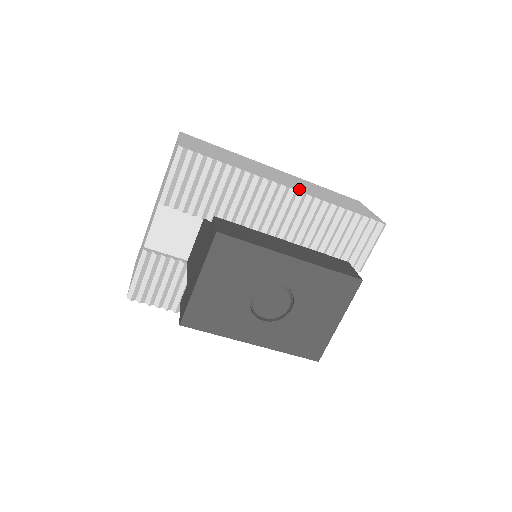
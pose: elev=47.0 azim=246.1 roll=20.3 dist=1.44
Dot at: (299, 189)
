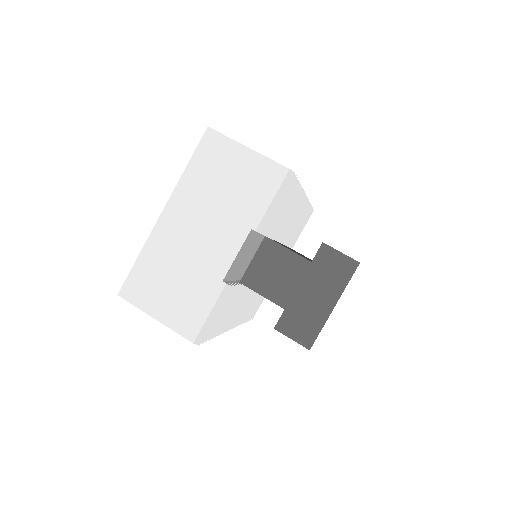
Dot at: occluded
